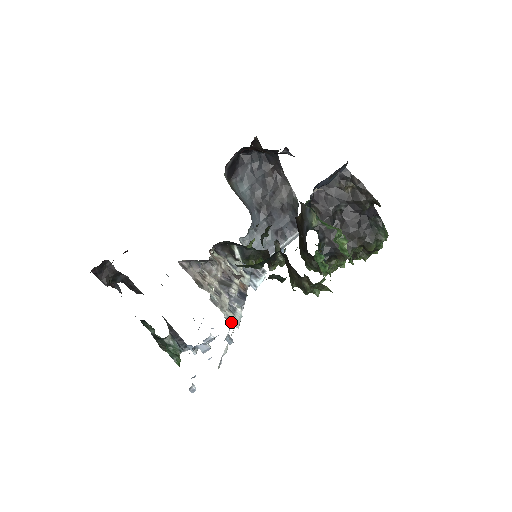
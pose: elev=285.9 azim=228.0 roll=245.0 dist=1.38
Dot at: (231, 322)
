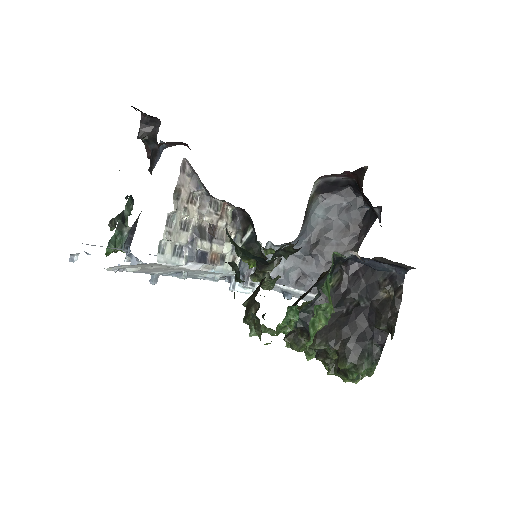
Dot at: (160, 251)
